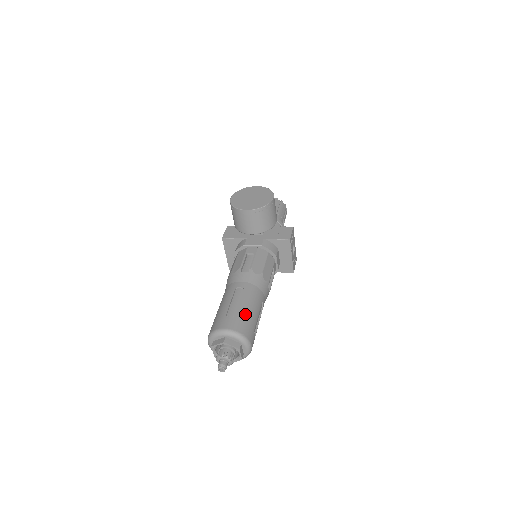
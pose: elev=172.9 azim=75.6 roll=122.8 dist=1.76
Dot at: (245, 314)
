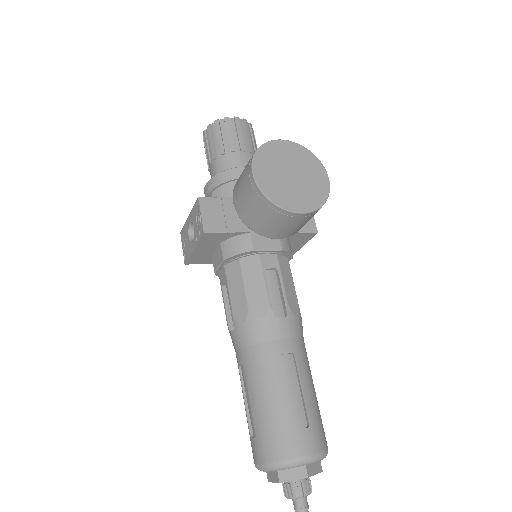
Dot at: (315, 408)
